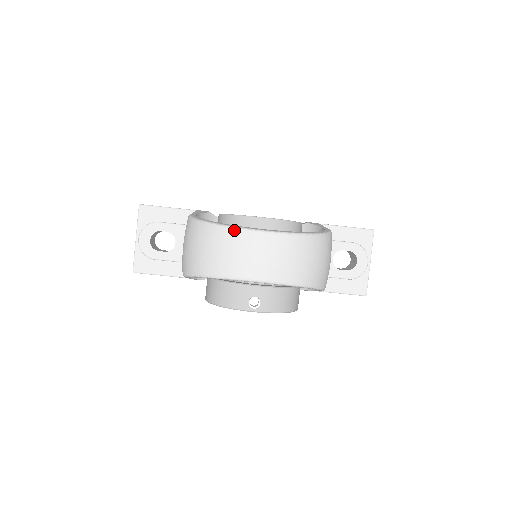
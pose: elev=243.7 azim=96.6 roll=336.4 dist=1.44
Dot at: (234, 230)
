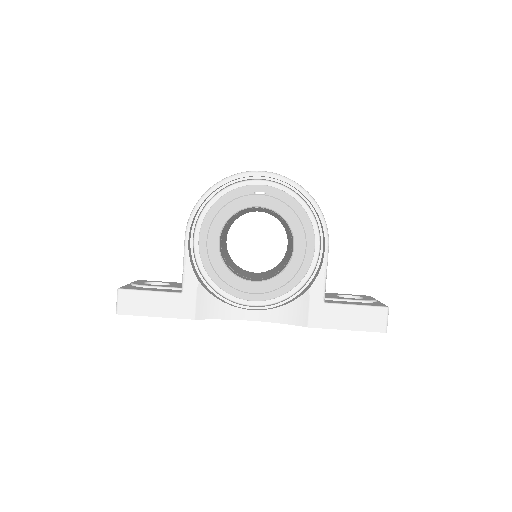
Dot at: occluded
